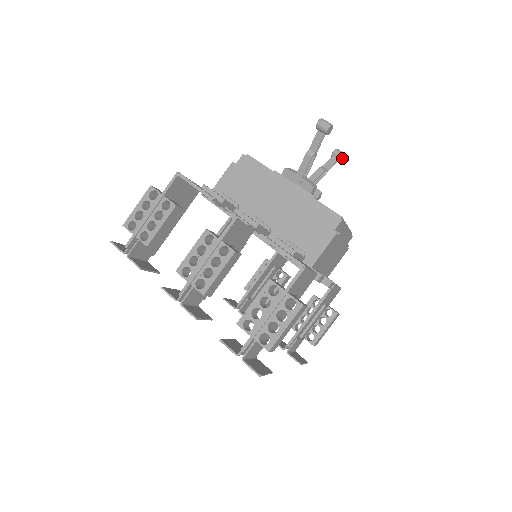
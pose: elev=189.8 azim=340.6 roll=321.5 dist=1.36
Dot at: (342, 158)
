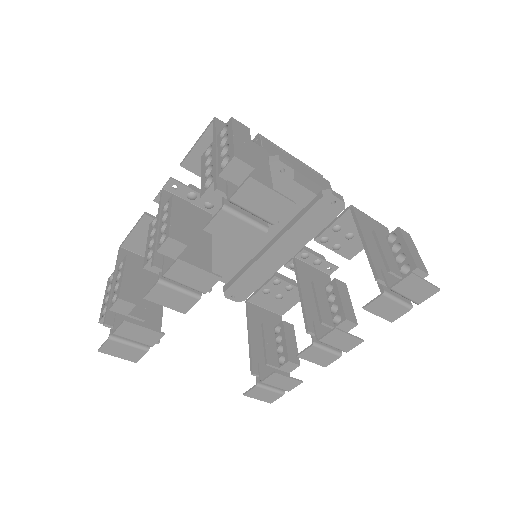
Dot at: occluded
